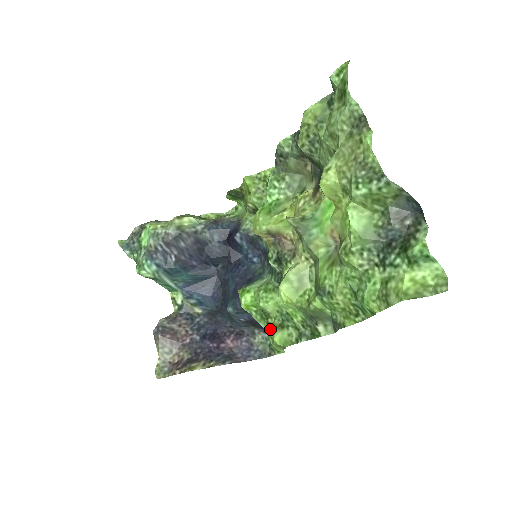
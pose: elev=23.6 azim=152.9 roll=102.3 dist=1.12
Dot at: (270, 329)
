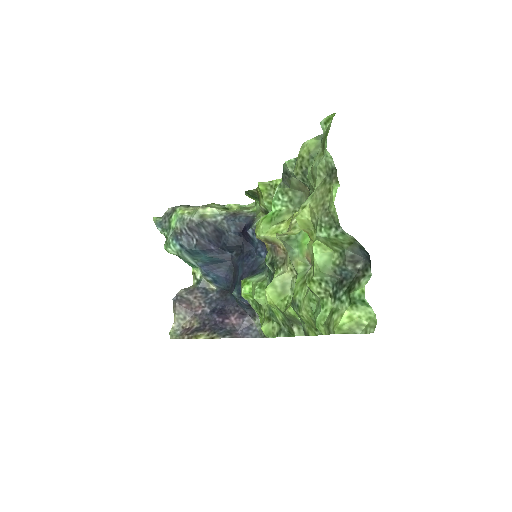
Dot at: (261, 318)
